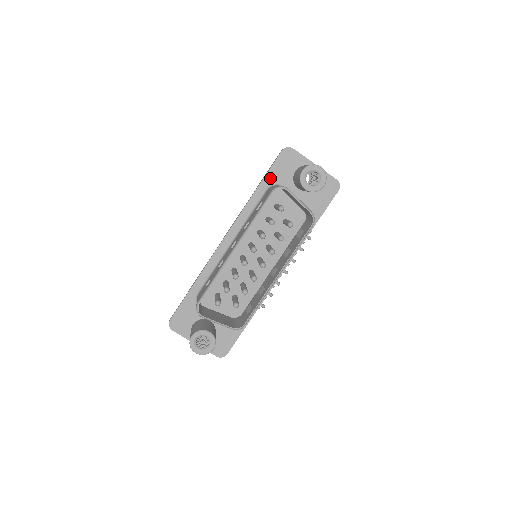
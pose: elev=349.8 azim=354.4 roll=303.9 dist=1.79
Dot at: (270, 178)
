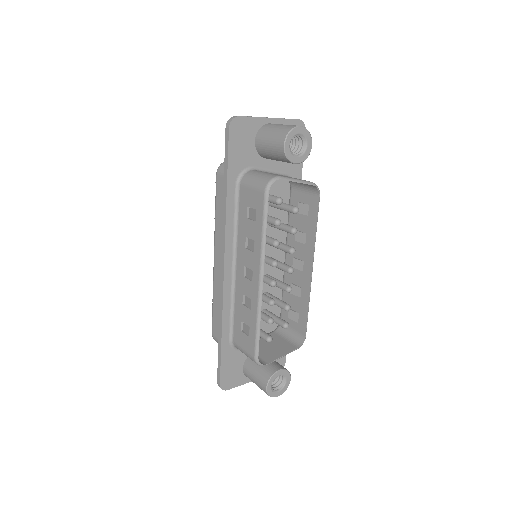
Dot at: (234, 169)
